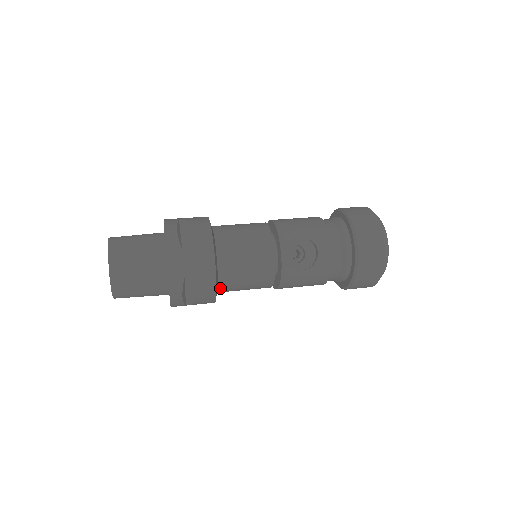
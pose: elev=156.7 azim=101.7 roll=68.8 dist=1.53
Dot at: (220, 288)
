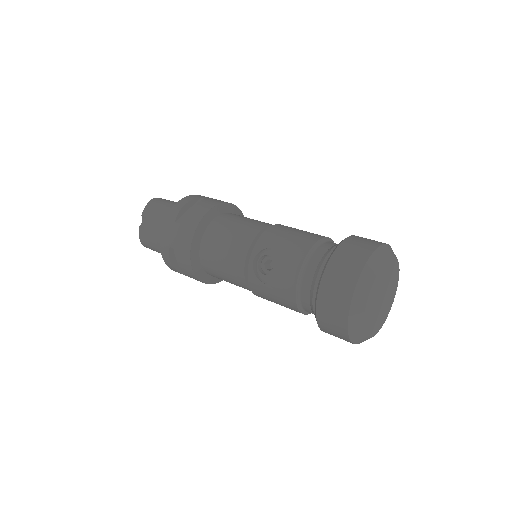
Dot at: (206, 271)
